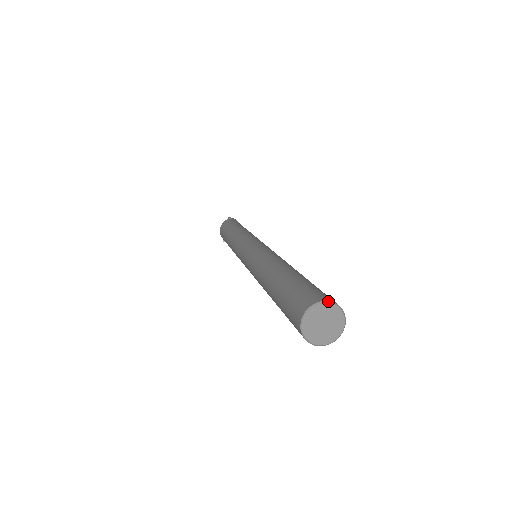
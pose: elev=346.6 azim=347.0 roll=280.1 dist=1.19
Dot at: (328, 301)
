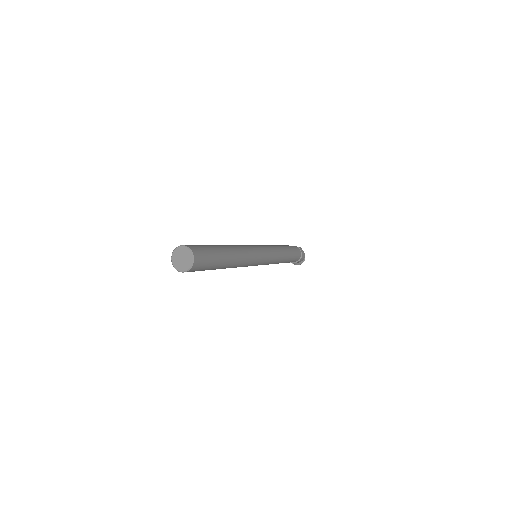
Dot at: (190, 249)
